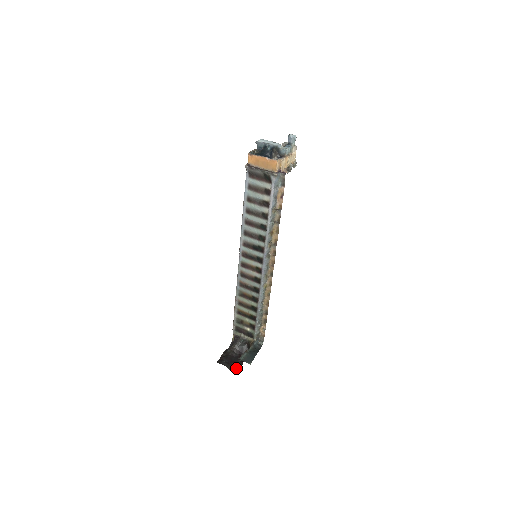
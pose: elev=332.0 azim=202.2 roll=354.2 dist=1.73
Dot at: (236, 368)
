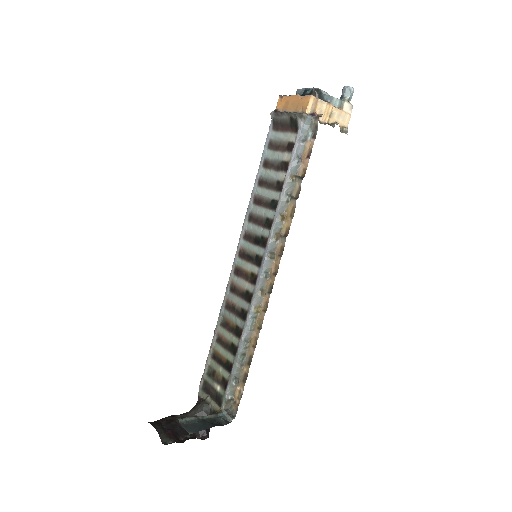
Dot at: (172, 442)
